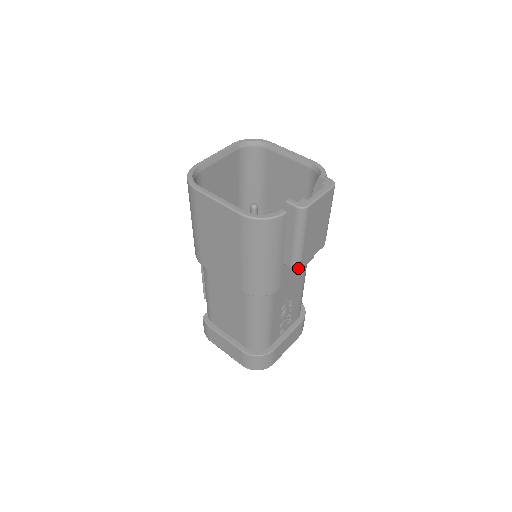
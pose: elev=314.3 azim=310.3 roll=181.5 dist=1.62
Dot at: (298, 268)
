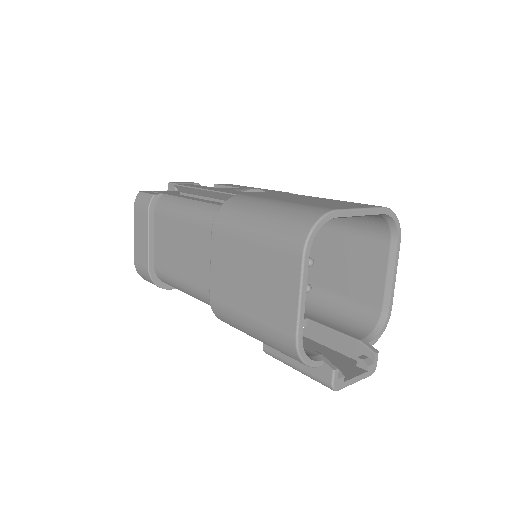
Dot at: (267, 353)
